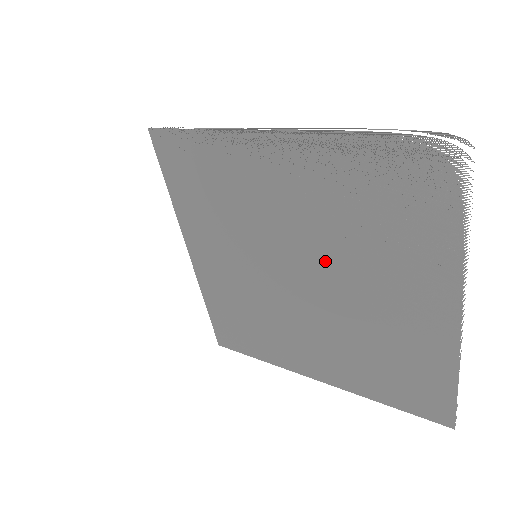
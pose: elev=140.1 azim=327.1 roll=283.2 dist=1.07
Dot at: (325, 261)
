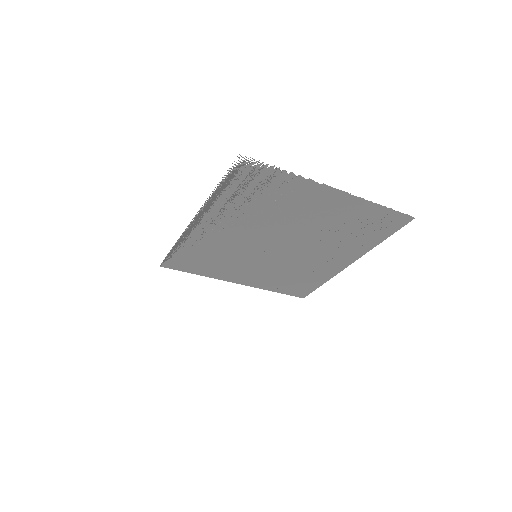
Dot at: (275, 230)
